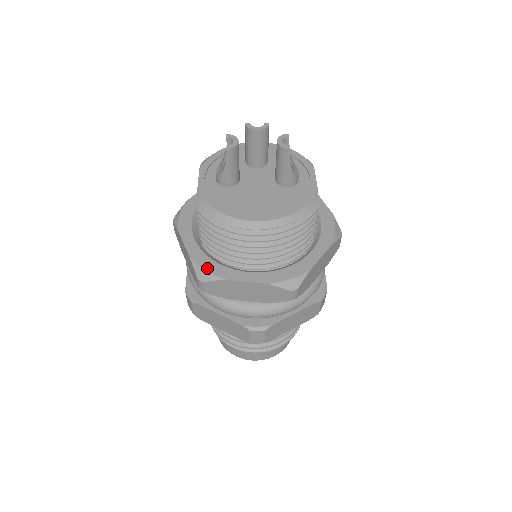
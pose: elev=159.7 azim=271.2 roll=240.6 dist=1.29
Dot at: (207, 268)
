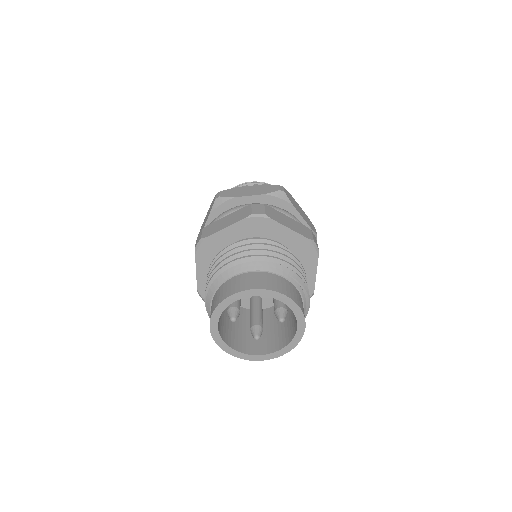
Dot at: occluded
